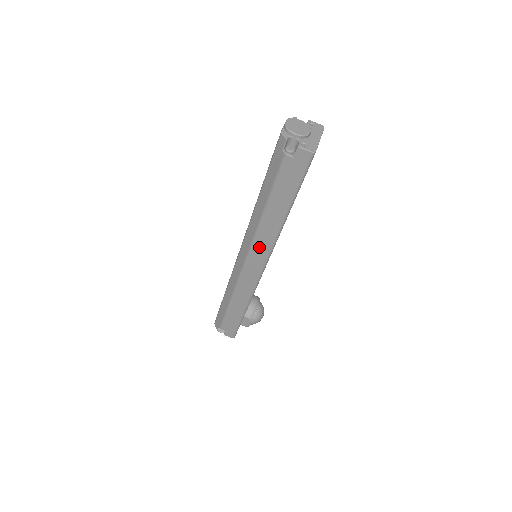
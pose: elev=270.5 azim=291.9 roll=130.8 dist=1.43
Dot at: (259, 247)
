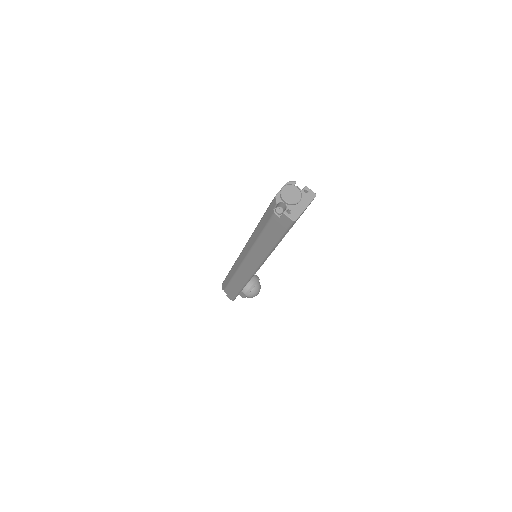
Dot at: (253, 257)
